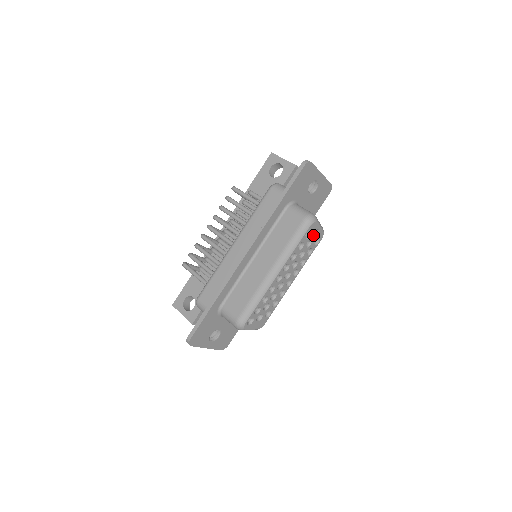
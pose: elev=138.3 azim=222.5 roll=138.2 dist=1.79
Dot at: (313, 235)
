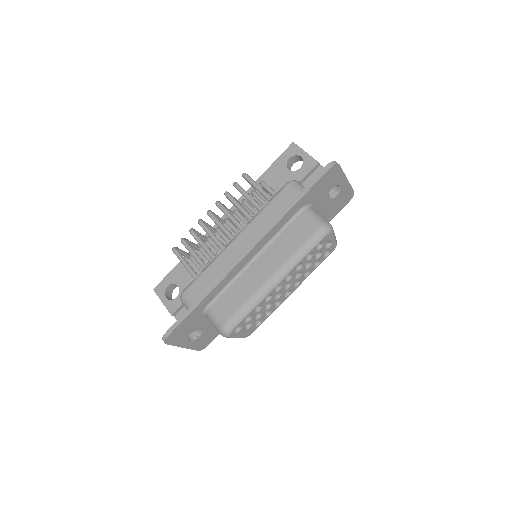
Dot at: (325, 246)
